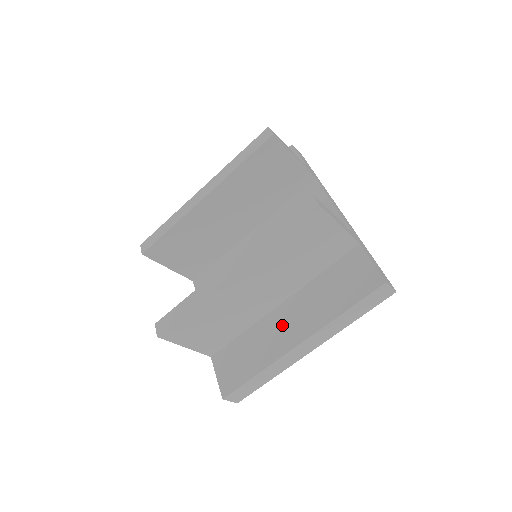
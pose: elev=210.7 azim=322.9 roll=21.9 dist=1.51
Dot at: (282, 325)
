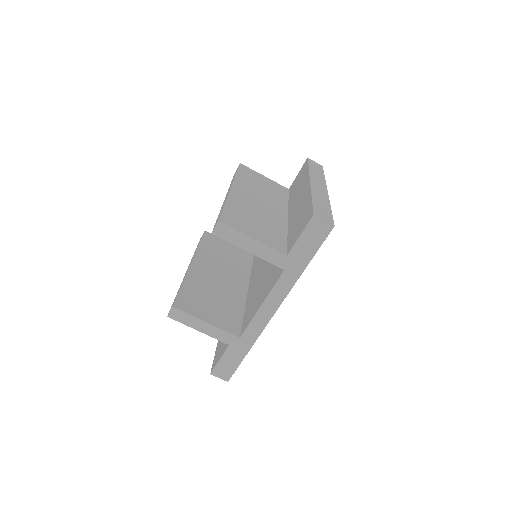
Dot at: (297, 204)
